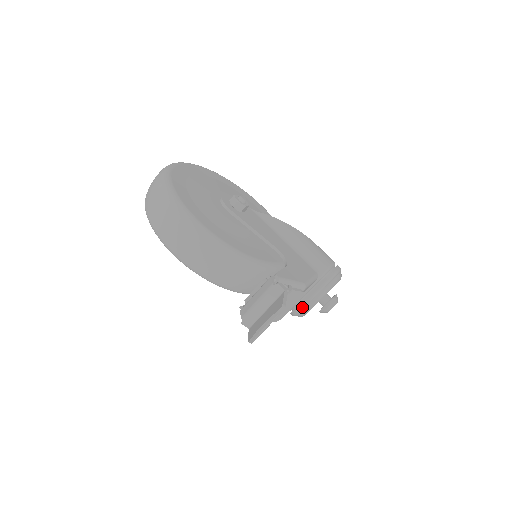
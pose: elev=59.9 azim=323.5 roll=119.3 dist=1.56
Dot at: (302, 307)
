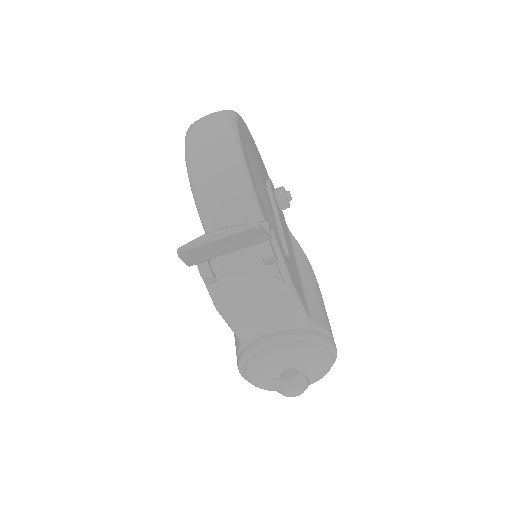
Dot at: (261, 343)
